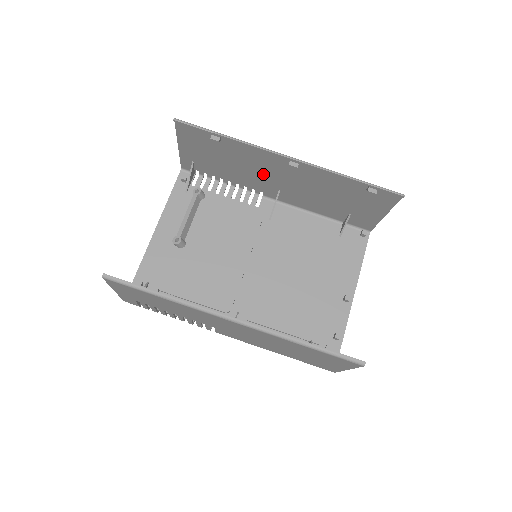
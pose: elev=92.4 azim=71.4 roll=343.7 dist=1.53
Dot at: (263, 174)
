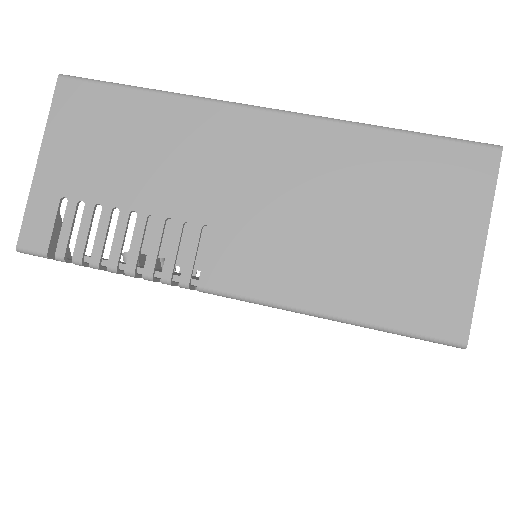
Dot at: occluded
